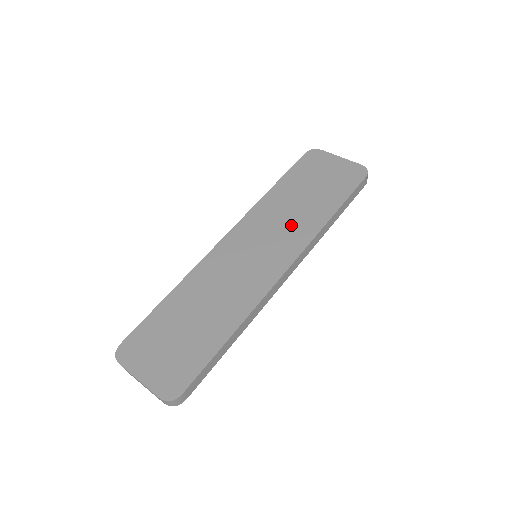
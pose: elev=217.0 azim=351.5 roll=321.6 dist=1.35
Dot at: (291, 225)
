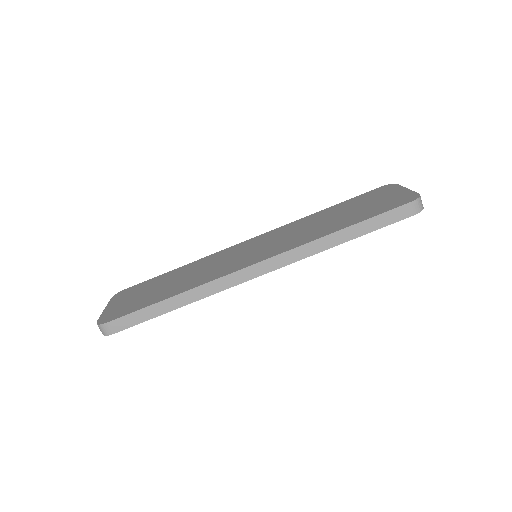
Dot at: (300, 235)
